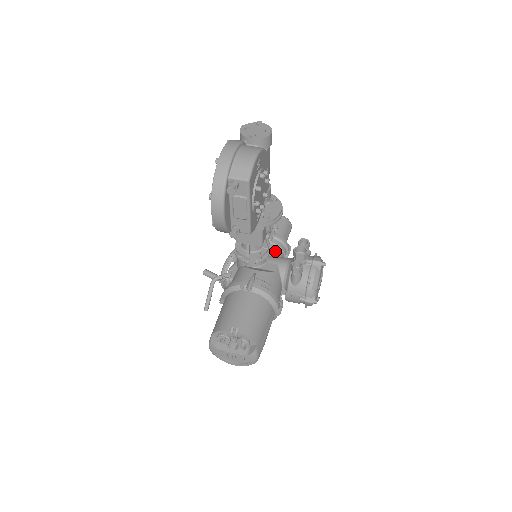
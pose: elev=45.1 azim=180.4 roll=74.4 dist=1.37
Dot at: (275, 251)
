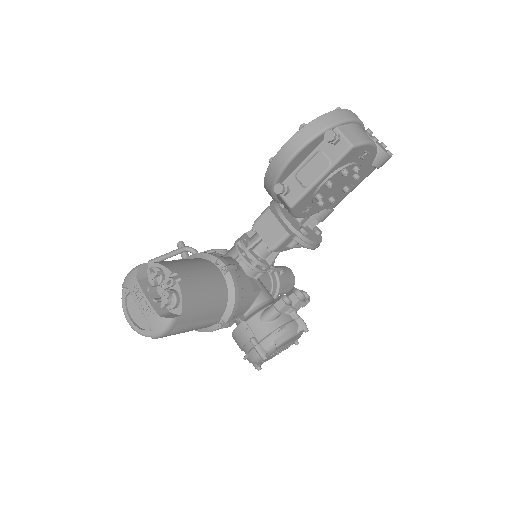
Dot at: (267, 282)
